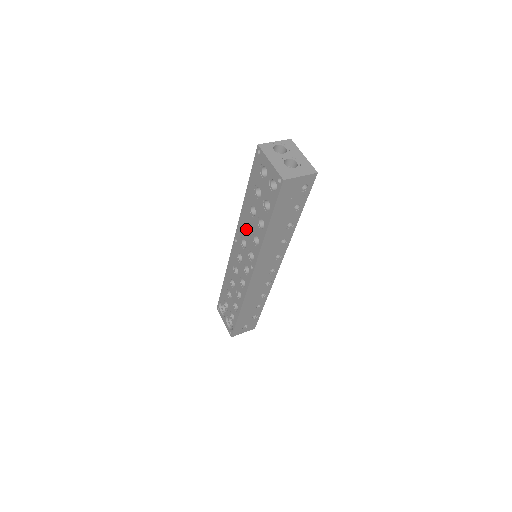
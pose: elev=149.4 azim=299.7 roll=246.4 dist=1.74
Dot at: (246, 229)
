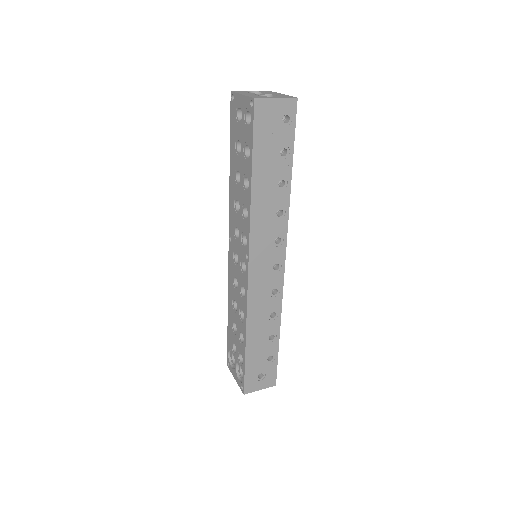
Dot at: (236, 211)
